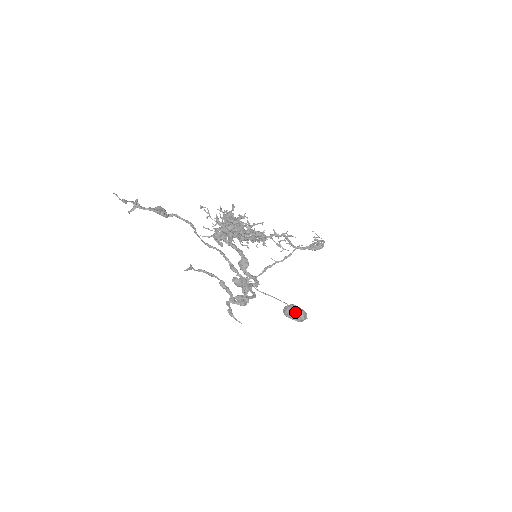
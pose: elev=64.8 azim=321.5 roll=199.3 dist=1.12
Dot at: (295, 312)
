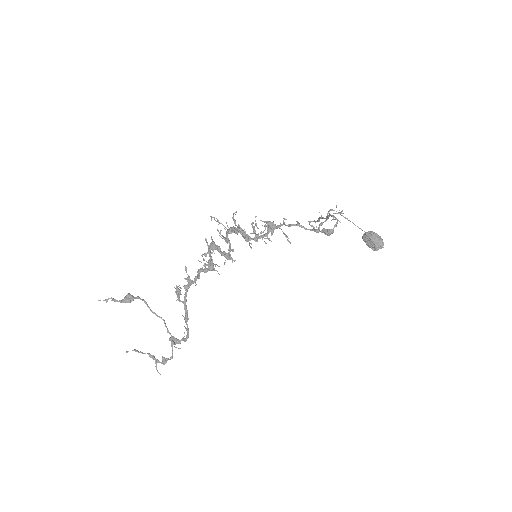
Dot at: (369, 243)
